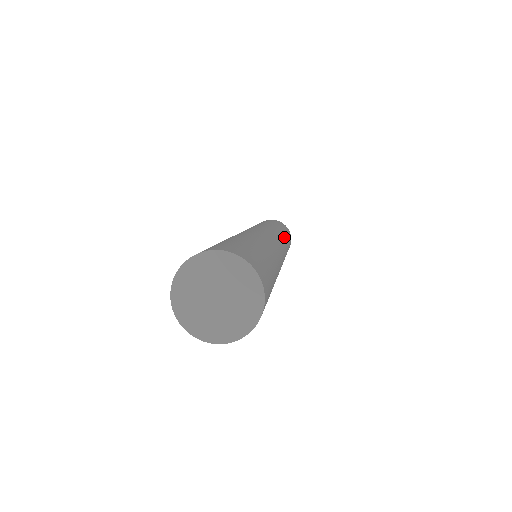
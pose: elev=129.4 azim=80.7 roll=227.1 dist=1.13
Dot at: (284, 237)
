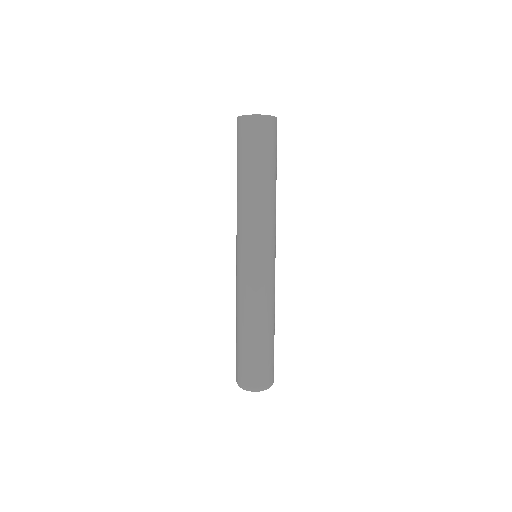
Dot at: occluded
